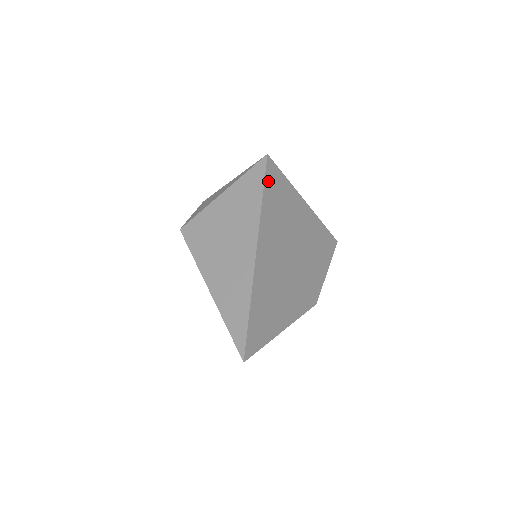
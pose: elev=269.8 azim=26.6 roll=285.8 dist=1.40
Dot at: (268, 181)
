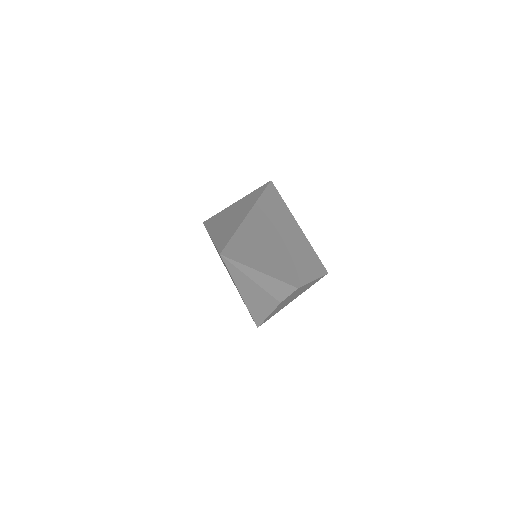
Dot at: (268, 191)
